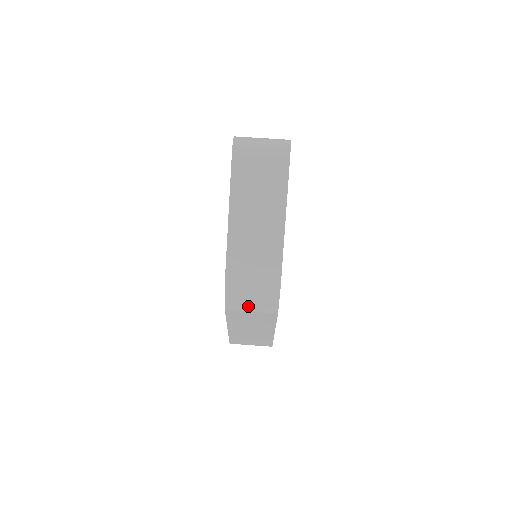
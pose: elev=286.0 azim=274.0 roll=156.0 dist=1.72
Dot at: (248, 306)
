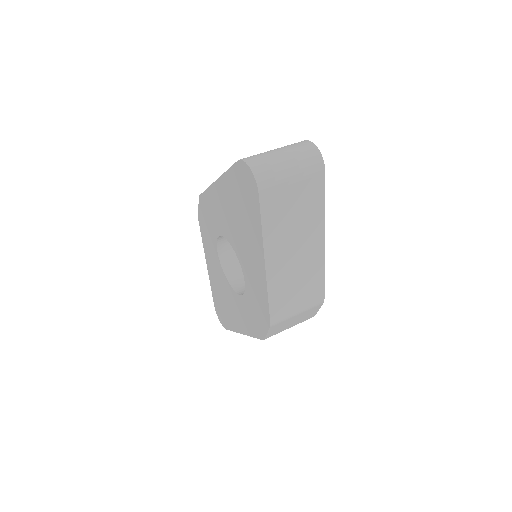
Dot at: (287, 327)
